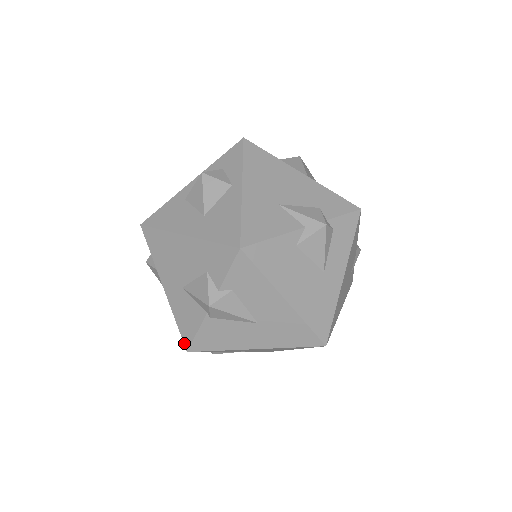
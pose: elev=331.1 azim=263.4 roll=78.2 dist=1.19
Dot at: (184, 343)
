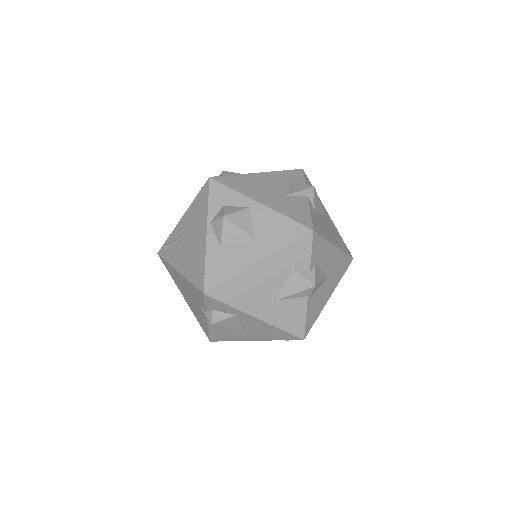
Dot at: (298, 337)
